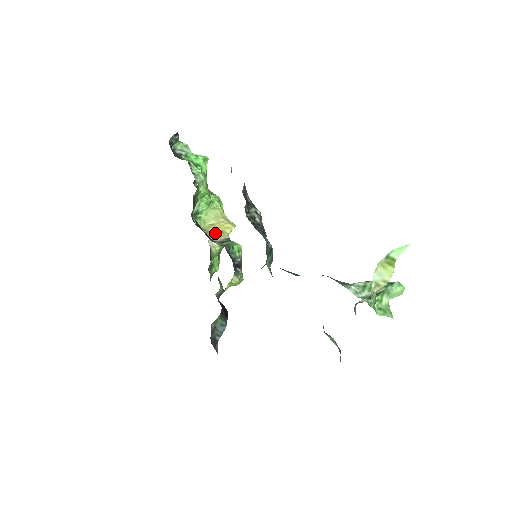
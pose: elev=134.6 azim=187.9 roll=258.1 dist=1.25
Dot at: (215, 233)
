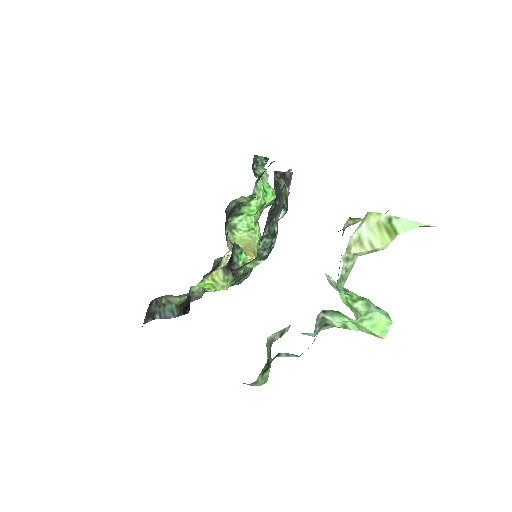
Dot at: occluded
